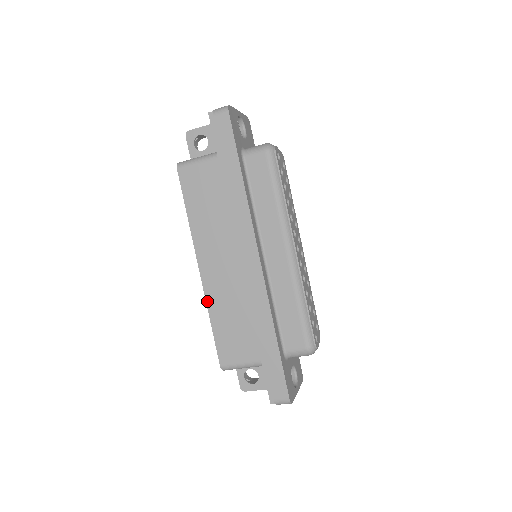
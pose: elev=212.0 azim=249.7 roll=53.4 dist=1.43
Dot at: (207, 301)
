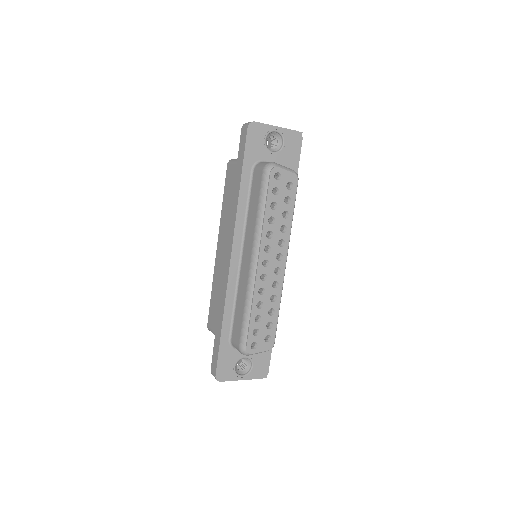
Dot at: (214, 274)
